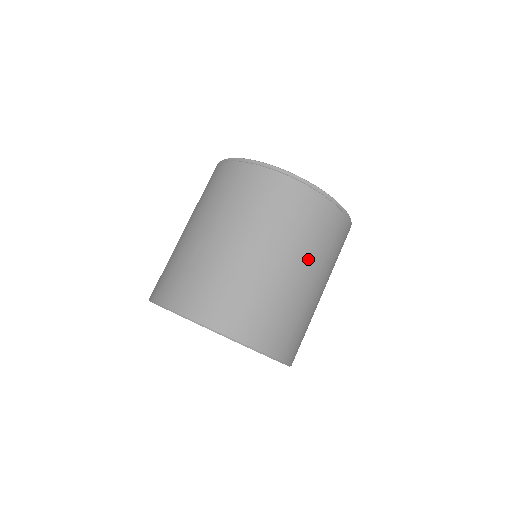
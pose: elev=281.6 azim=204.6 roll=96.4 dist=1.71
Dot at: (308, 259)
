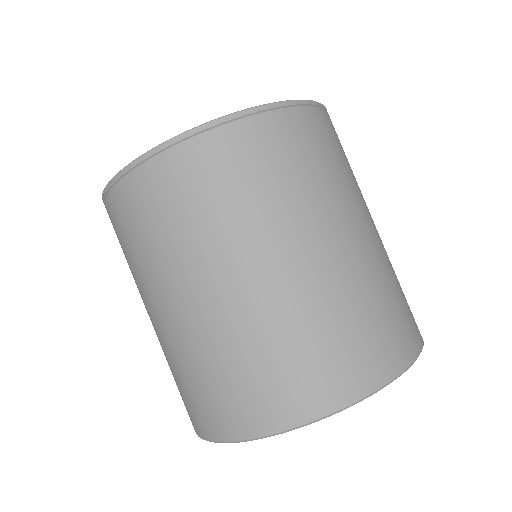
Dot at: (312, 217)
